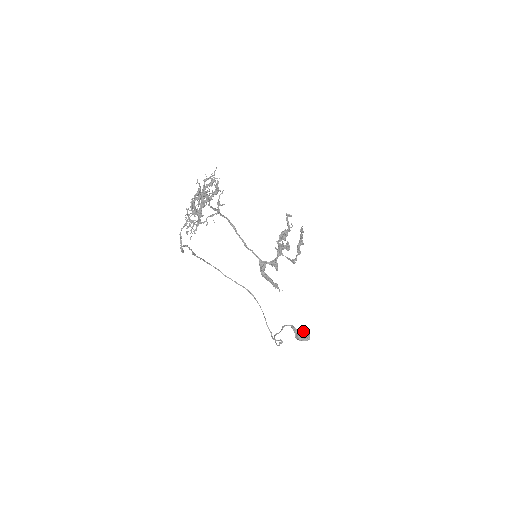
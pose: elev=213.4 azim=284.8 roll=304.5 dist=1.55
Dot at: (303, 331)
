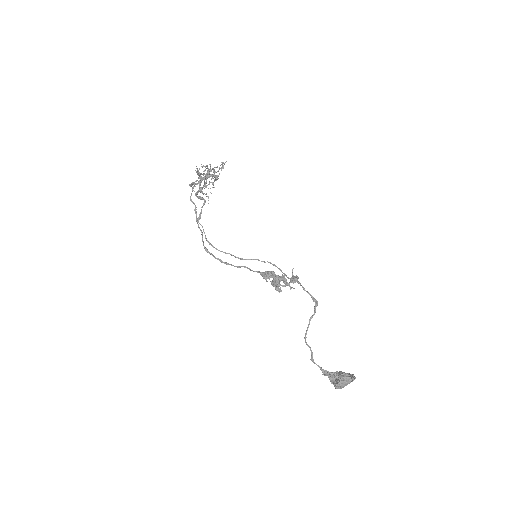
Dot at: occluded
